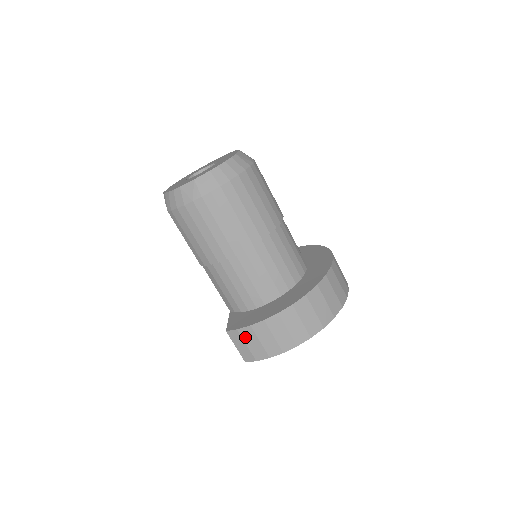
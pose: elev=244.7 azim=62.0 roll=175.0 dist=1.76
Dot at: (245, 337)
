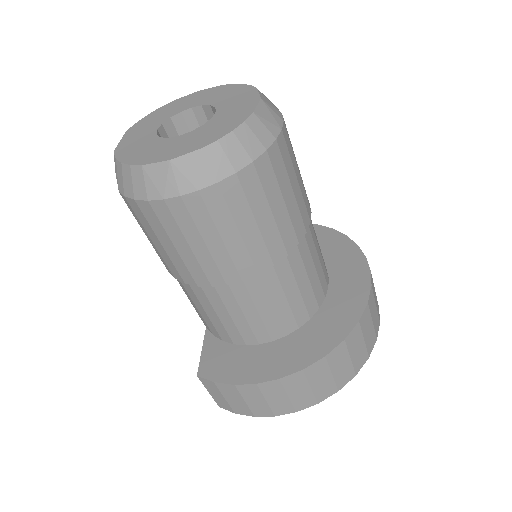
Dot at: (224, 391)
